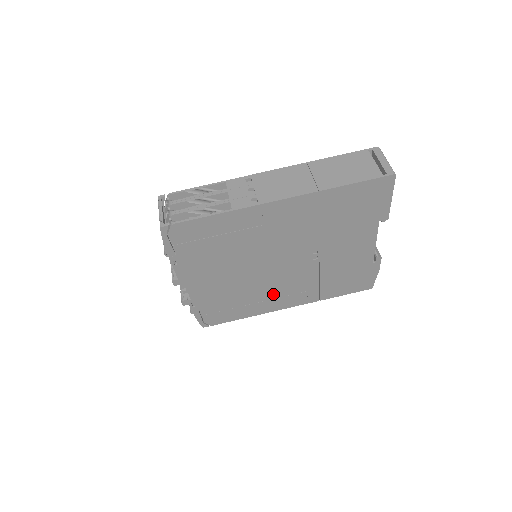
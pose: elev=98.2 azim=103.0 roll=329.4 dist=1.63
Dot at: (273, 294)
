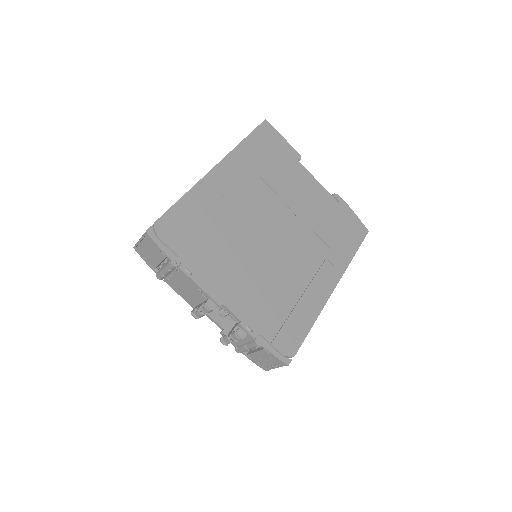
Dot at: (304, 276)
